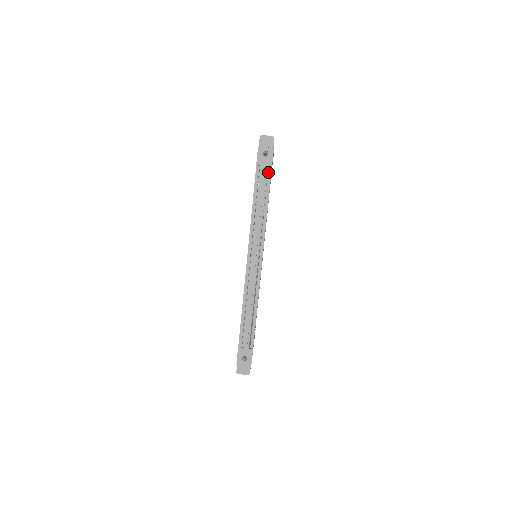
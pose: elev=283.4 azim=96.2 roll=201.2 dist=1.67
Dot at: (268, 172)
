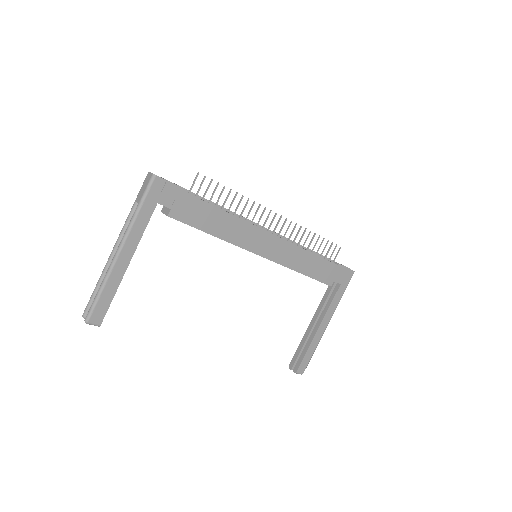
Dot at: (333, 263)
